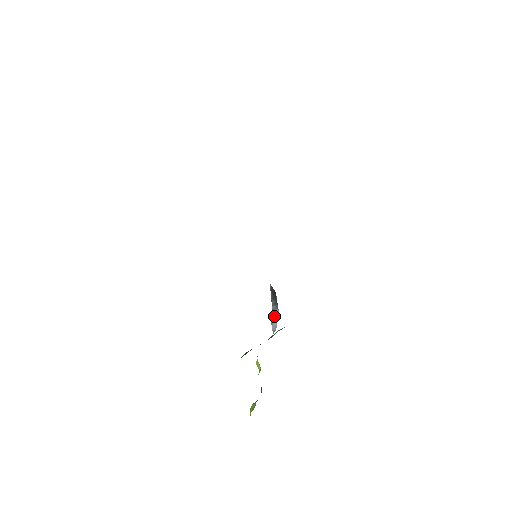
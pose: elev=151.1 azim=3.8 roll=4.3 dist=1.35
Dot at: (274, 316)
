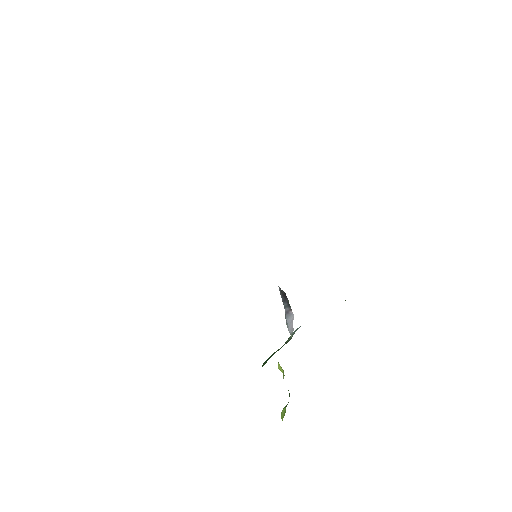
Dot at: (289, 318)
